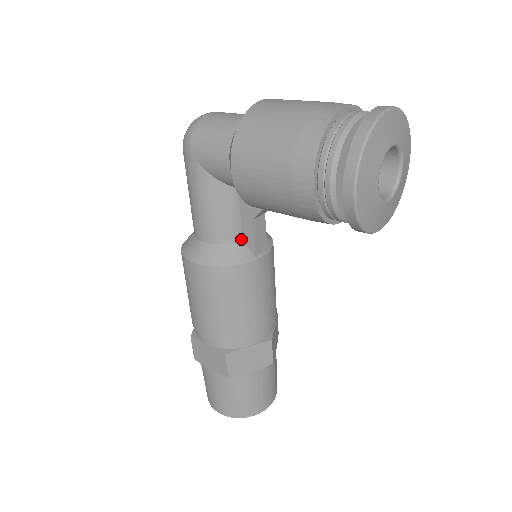
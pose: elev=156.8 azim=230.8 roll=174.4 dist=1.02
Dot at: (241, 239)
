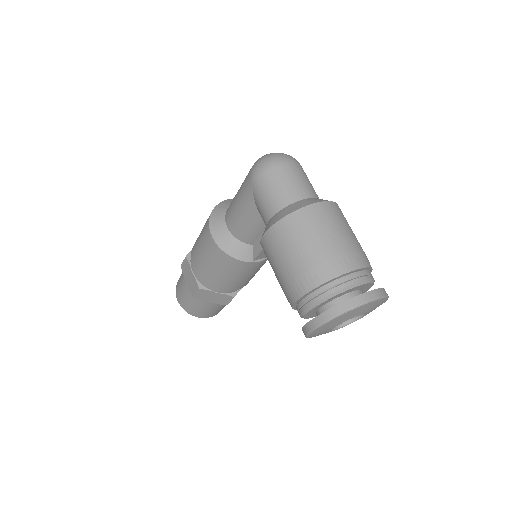
Dot at: (252, 244)
